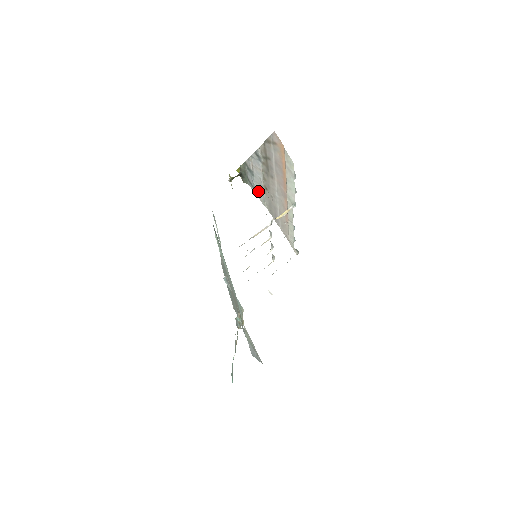
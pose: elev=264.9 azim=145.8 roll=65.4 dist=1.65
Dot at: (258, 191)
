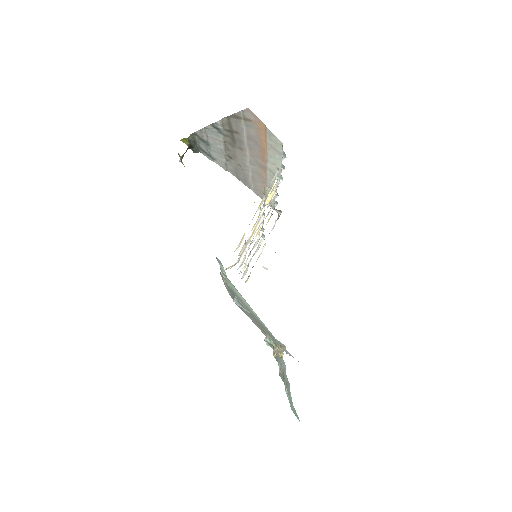
Dot at: (217, 159)
